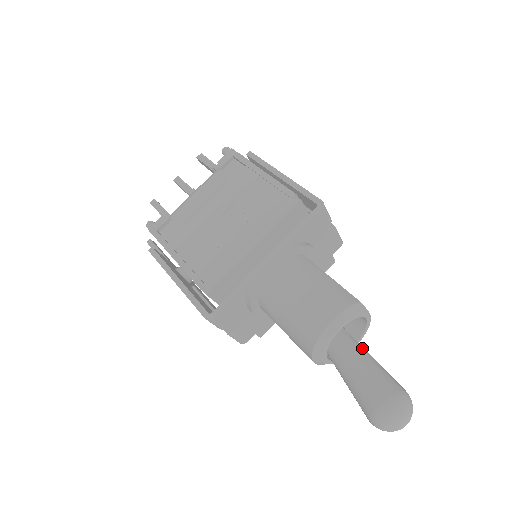
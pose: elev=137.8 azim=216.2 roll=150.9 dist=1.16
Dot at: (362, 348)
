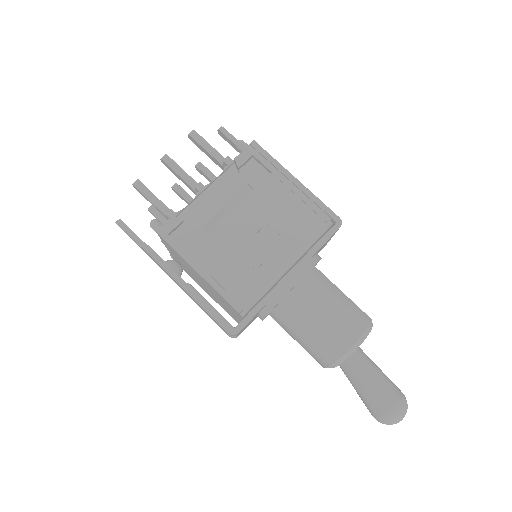
Dot at: (368, 357)
